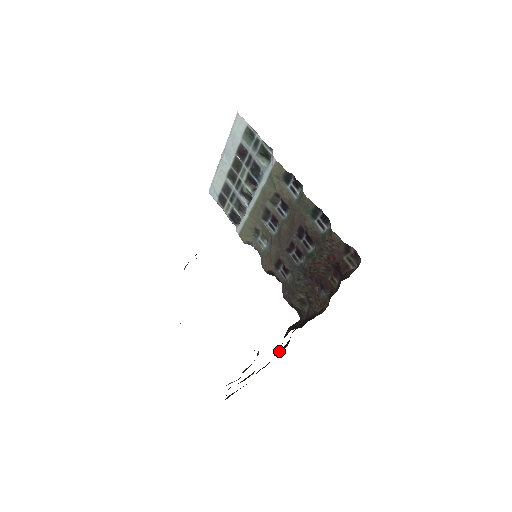
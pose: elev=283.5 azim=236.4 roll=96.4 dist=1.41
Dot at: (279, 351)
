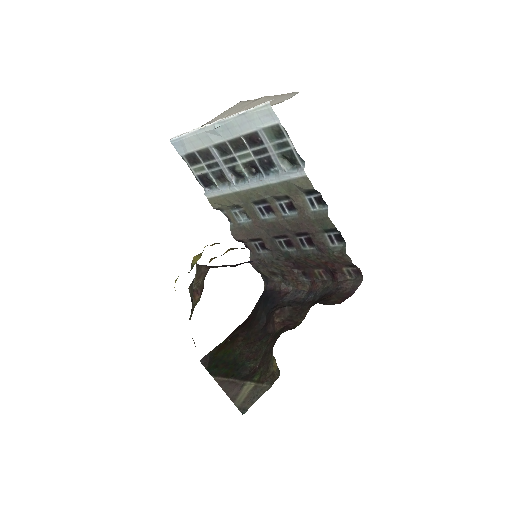
Dot at: (258, 326)
